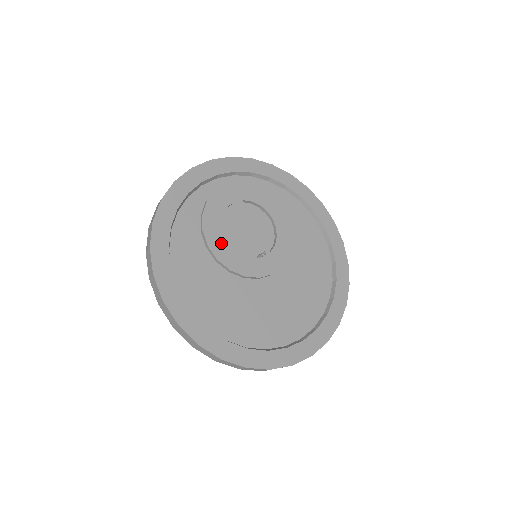
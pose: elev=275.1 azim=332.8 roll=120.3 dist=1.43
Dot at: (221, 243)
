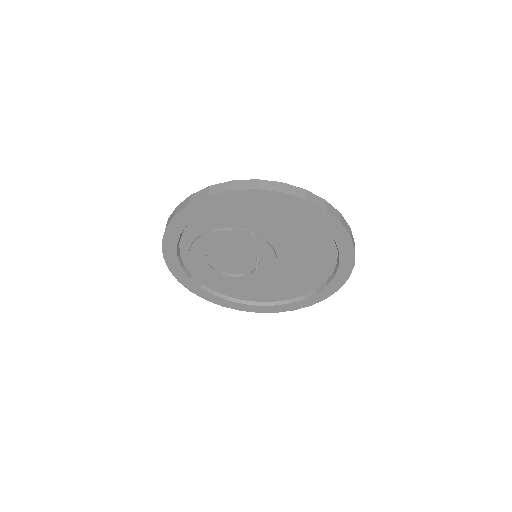
Dot at: (229, 279)
